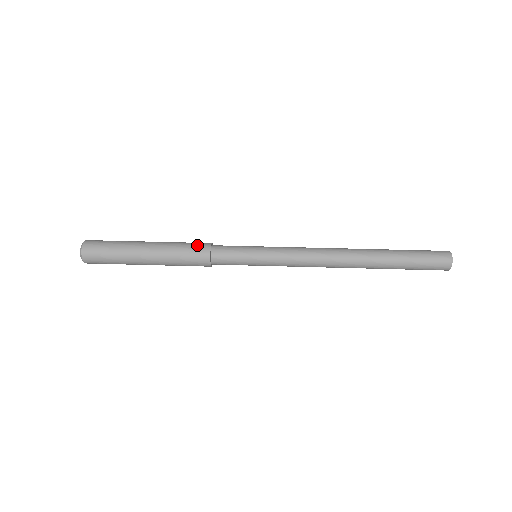
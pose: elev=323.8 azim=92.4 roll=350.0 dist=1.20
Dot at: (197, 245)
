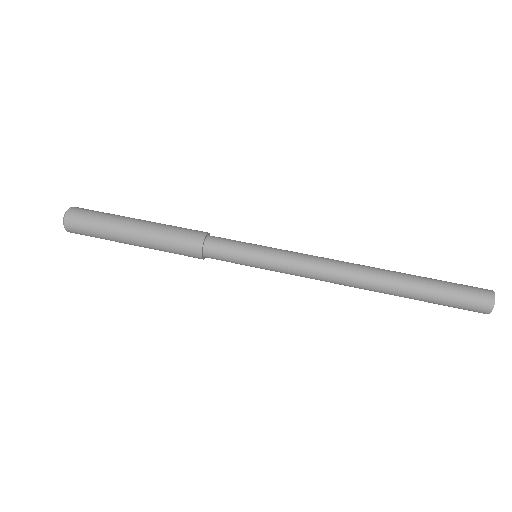
Dot at: (186, 245)
